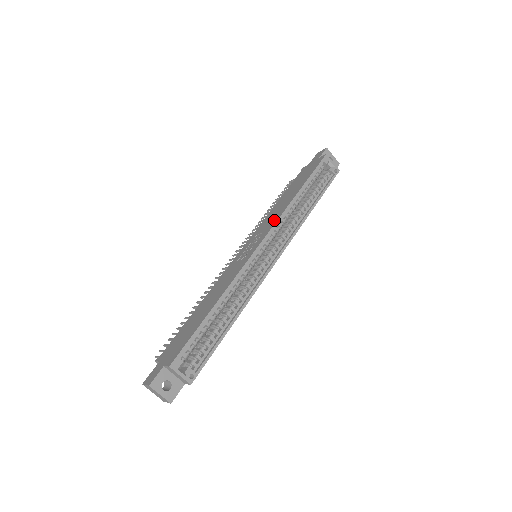
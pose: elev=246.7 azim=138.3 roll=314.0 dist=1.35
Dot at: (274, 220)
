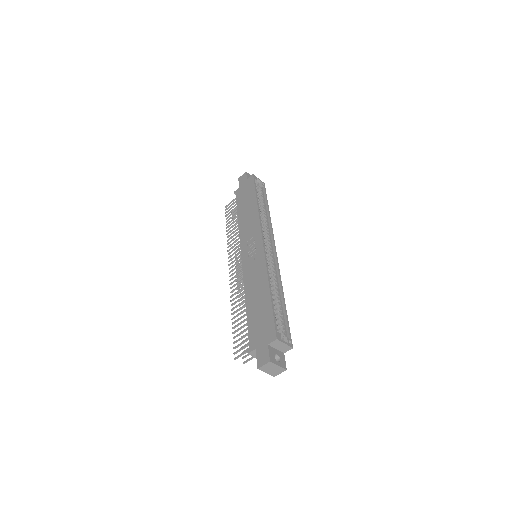
Dot at: (256, 225)
